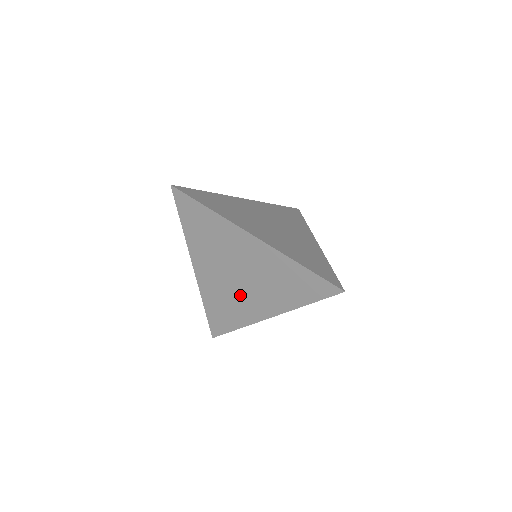
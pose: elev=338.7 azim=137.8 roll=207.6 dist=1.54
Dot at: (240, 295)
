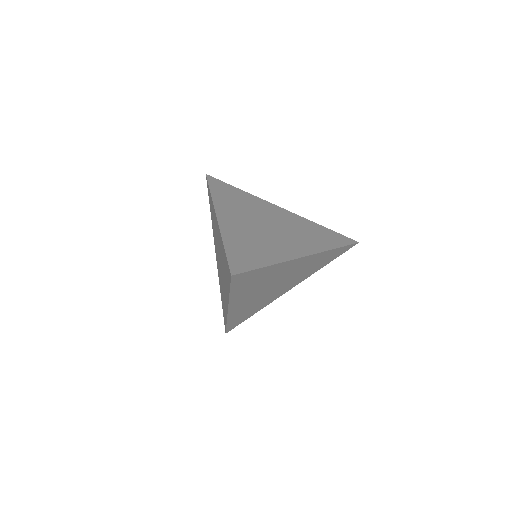
Dot at: (222, 283)
